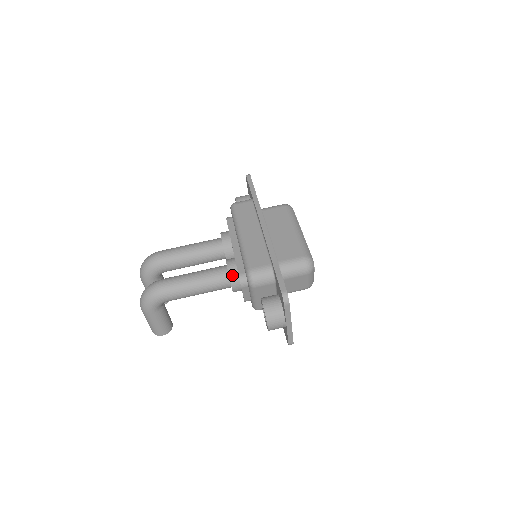
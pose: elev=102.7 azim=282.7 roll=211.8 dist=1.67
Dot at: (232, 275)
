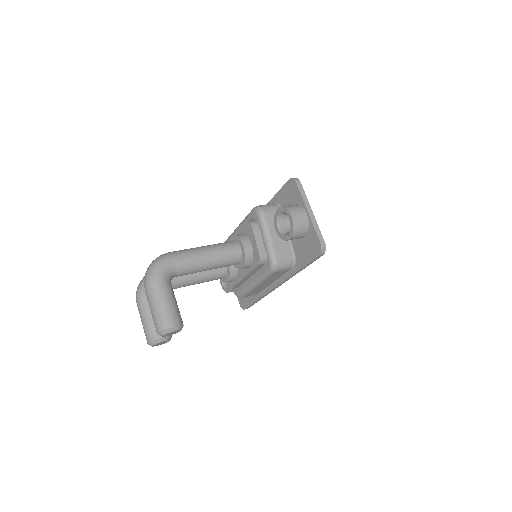
Dot at: (239, 235)
